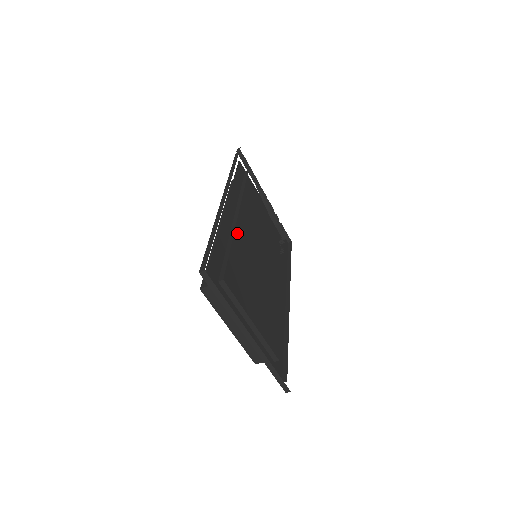
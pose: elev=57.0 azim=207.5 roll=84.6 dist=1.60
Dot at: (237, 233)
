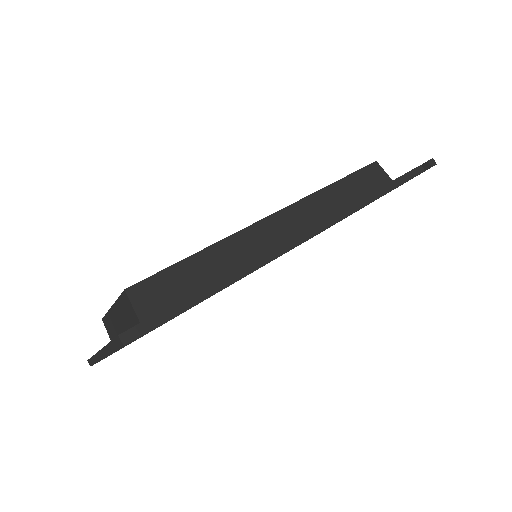
Dot at: occluded
